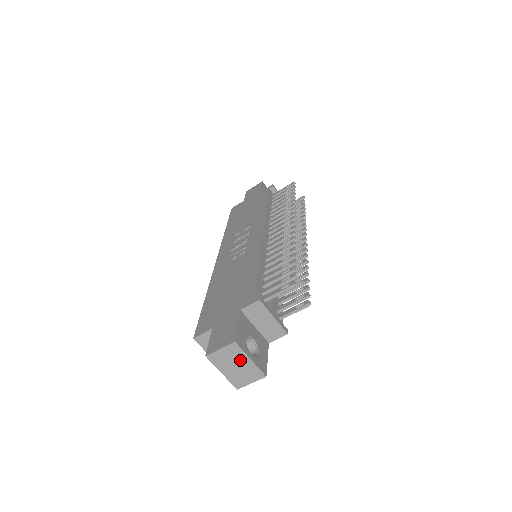
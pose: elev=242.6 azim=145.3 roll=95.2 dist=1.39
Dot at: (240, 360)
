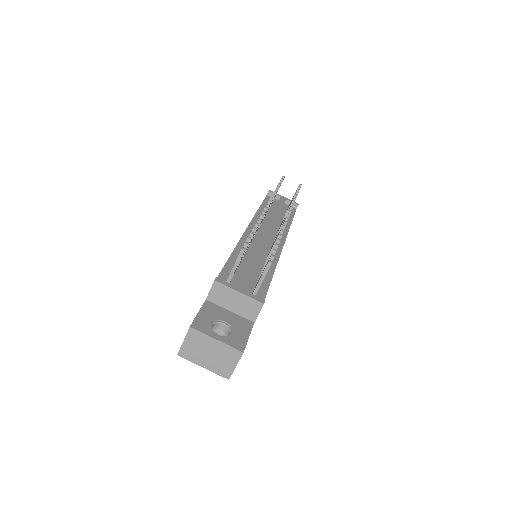
Dot at: (208, 345)
